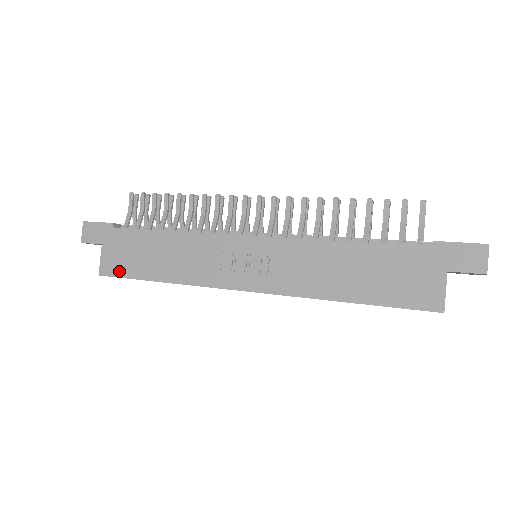
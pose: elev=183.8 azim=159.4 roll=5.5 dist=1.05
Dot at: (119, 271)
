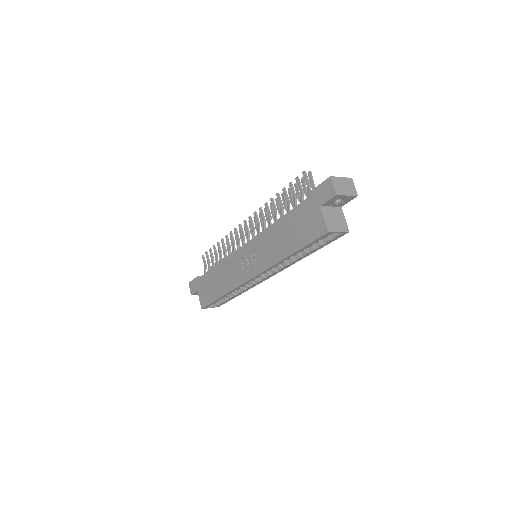
Dot at: (207, 301)
